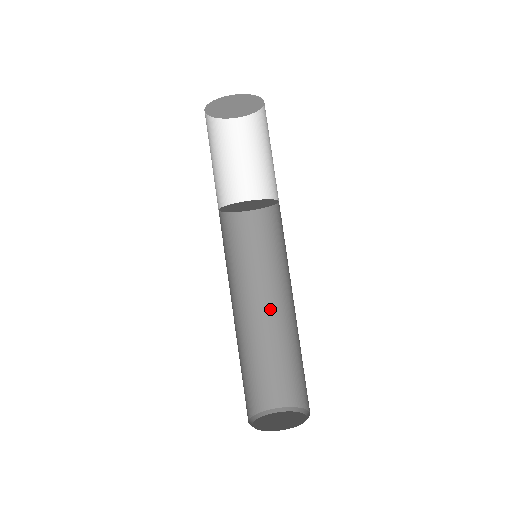
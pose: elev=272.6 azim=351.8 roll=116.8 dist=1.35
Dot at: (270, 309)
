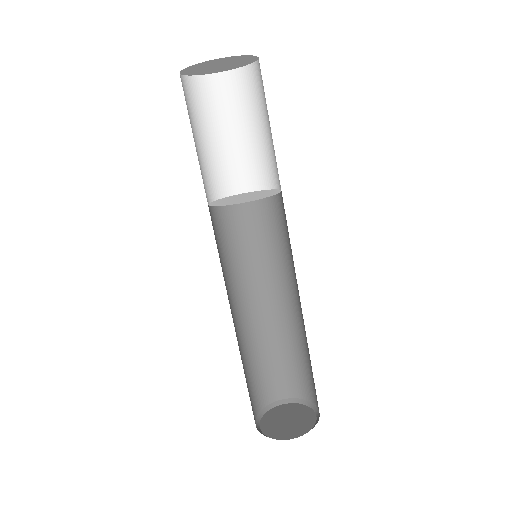
Dot at: (279, 303)
